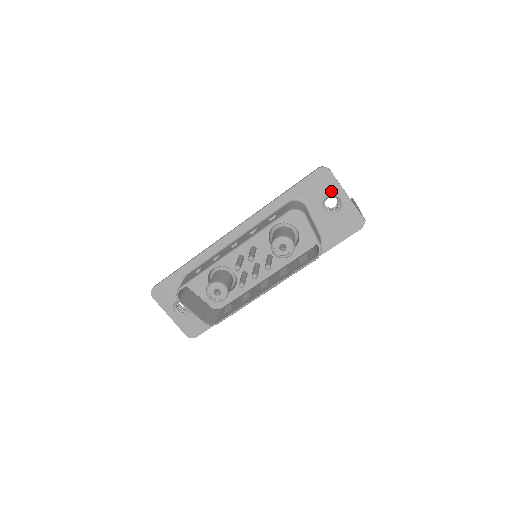
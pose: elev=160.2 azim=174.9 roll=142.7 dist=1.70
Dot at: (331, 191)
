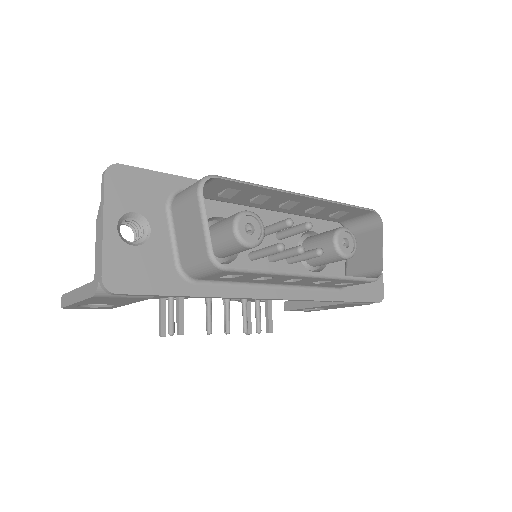
Dot at: occluded
